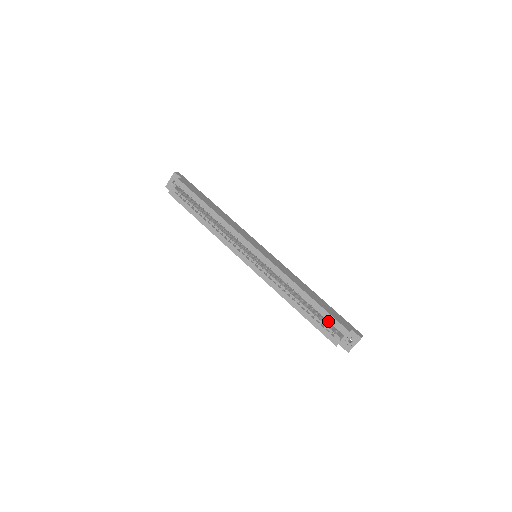
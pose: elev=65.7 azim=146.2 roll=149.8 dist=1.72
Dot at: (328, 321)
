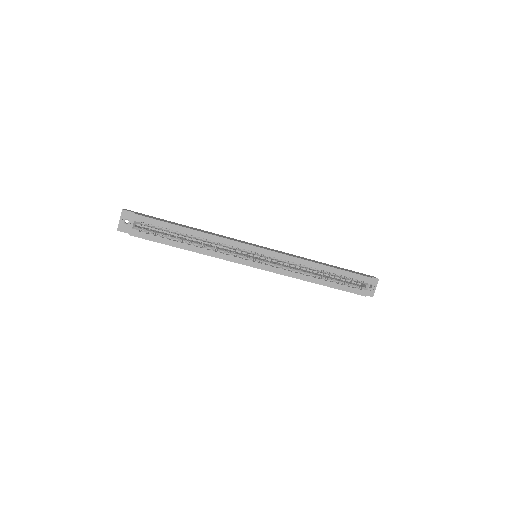
Dot at: (351, 279)
